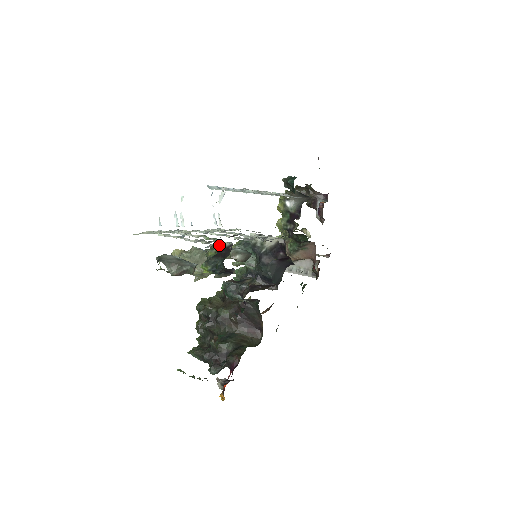
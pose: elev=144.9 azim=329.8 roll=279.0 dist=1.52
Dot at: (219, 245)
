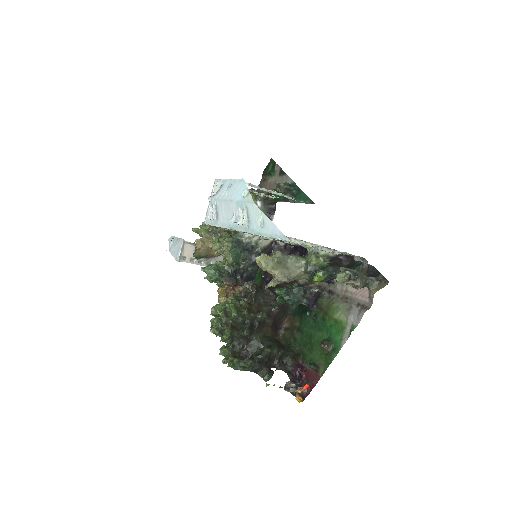
Dot at: (324, 254)
